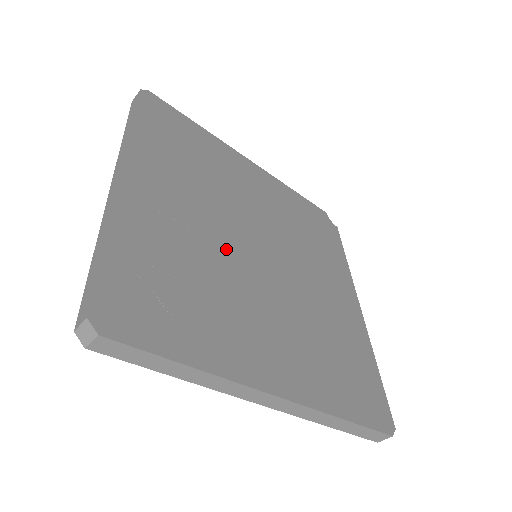
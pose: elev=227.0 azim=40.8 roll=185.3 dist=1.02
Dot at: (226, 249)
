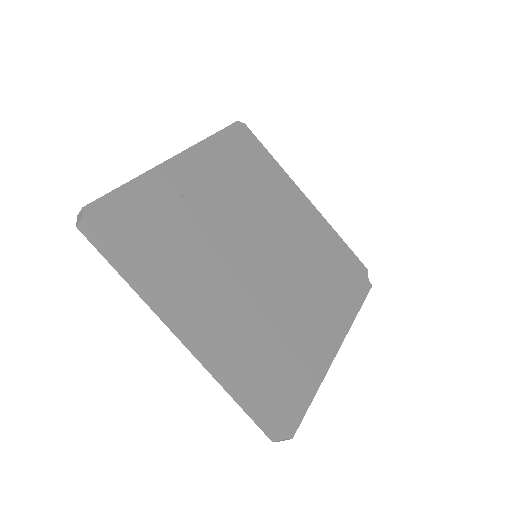
Dot at: (225, 234)
